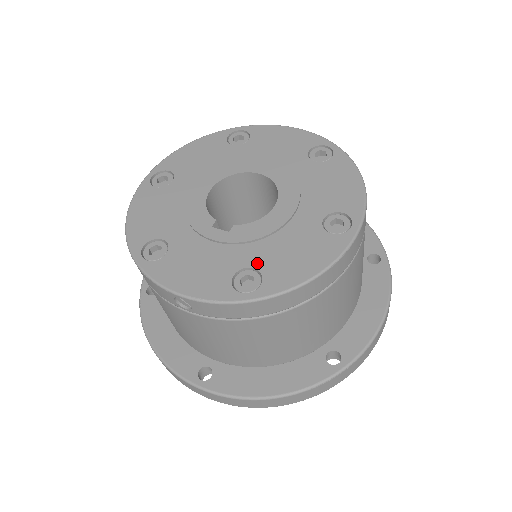
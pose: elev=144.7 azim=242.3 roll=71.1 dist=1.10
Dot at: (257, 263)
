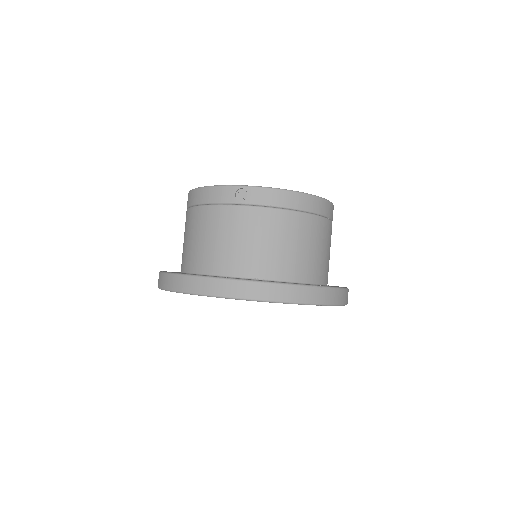
Dot at: occluded
